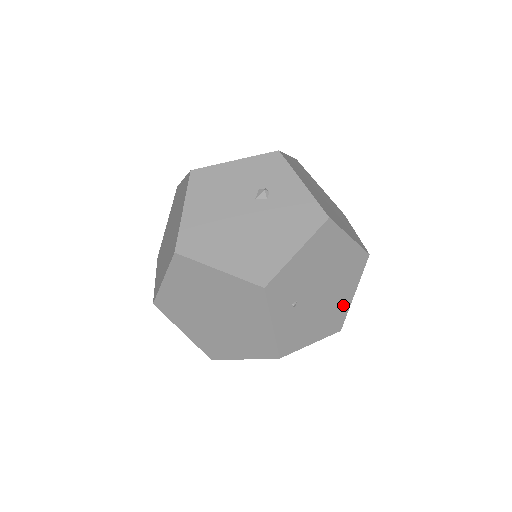
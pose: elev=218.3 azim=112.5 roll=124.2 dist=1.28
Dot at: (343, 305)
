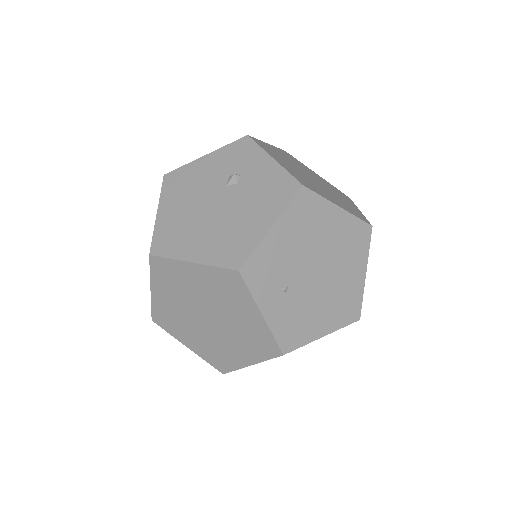
Dot at: (354, 288)
